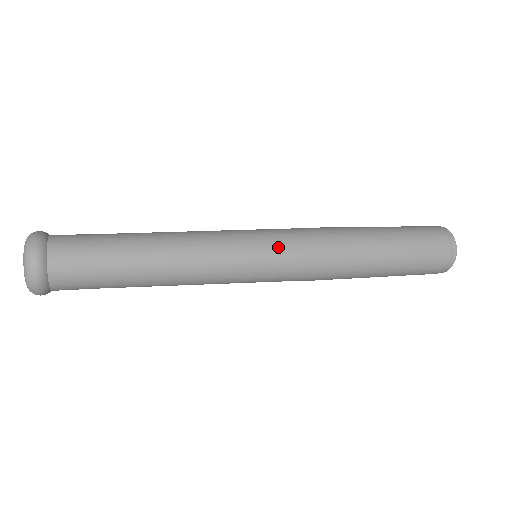
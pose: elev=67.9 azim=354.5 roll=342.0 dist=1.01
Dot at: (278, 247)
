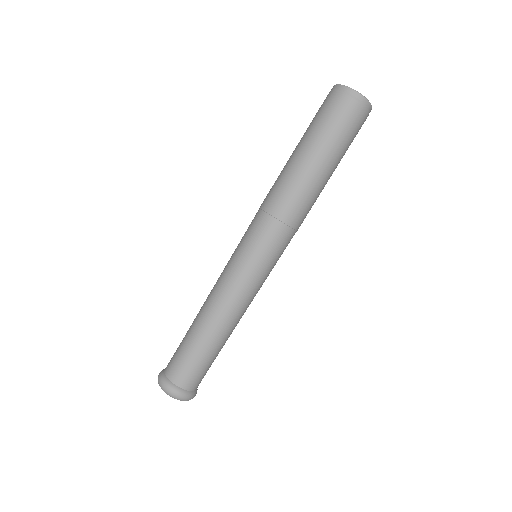
Dot at: (266, 251)
